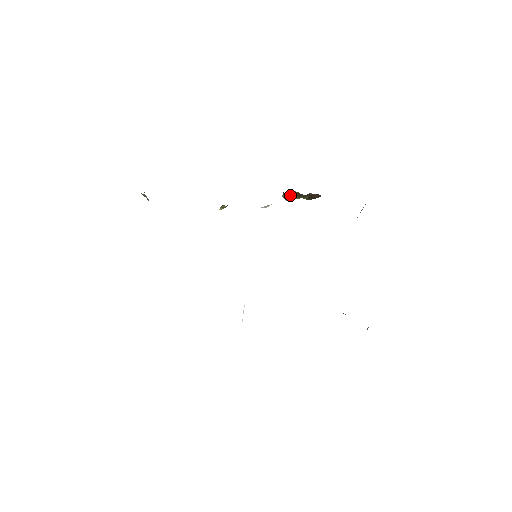
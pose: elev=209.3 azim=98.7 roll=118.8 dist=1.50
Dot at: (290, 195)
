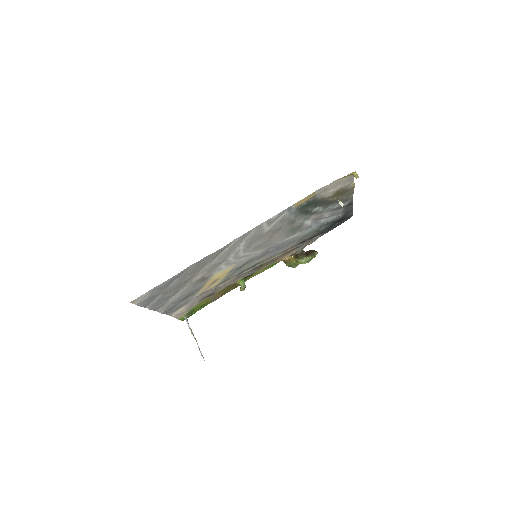
Dot at: (290, 260)
